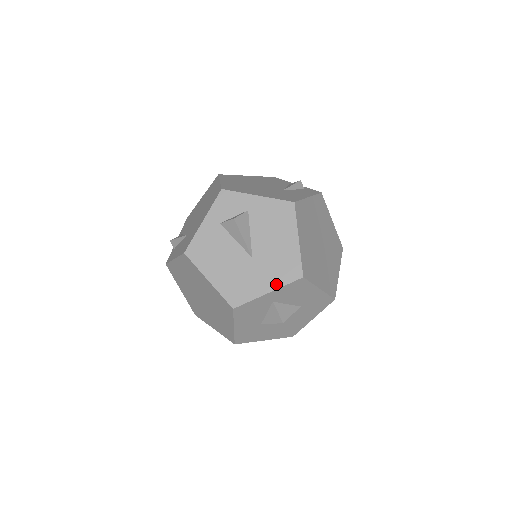
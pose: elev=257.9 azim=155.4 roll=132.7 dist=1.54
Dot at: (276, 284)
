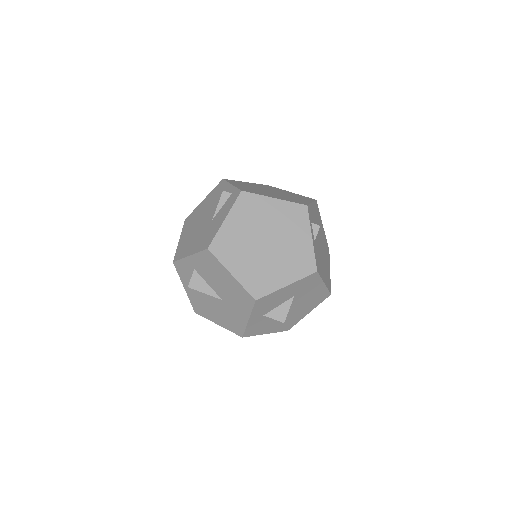
Dot at: (247, 312)
